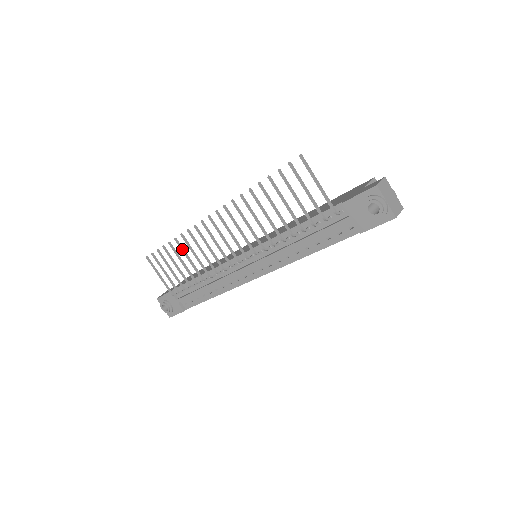
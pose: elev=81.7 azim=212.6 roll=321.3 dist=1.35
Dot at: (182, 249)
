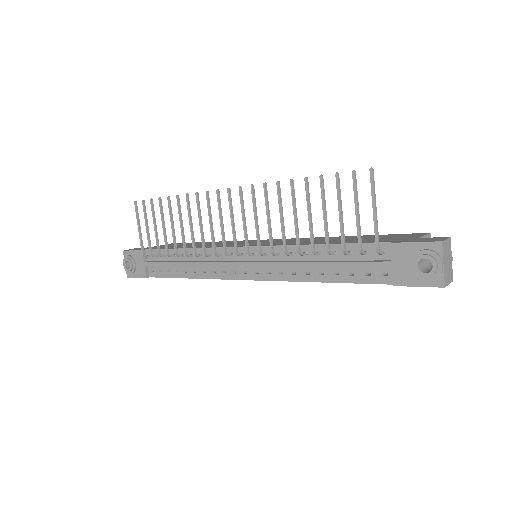
Dot at: (179, 211)
